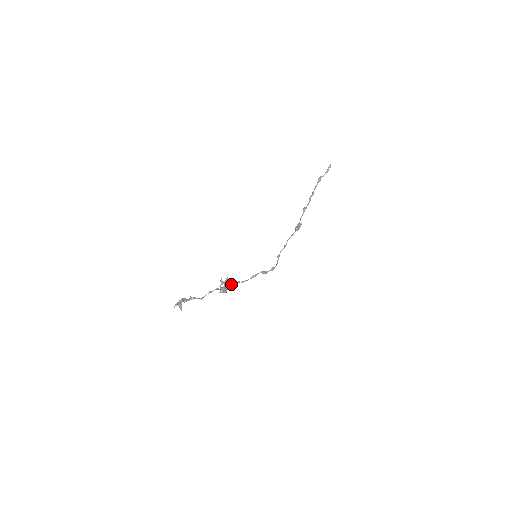
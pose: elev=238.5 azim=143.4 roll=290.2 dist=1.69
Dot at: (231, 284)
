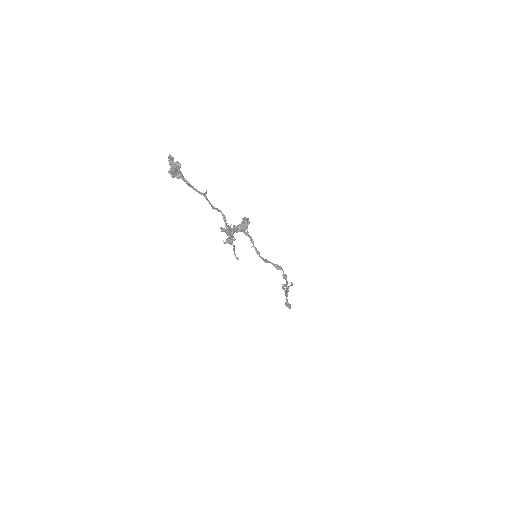
Dot at: (240, 225)
